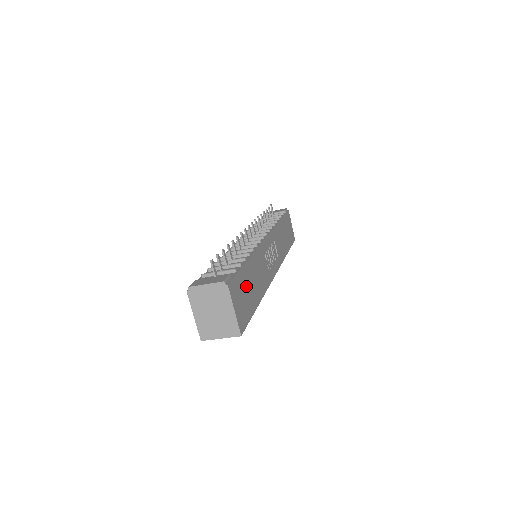
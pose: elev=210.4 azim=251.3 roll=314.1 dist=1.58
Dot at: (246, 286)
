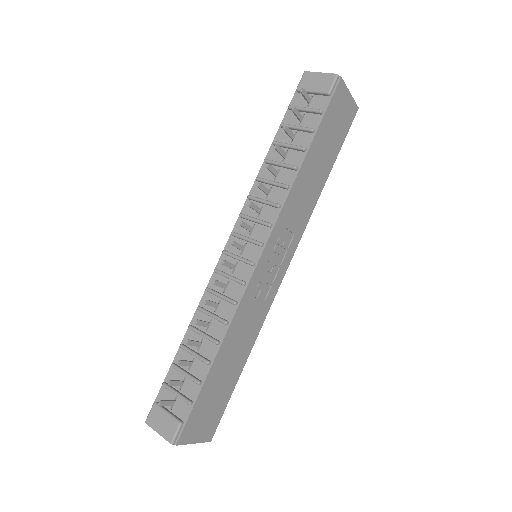
Dot at: (213, 392)
